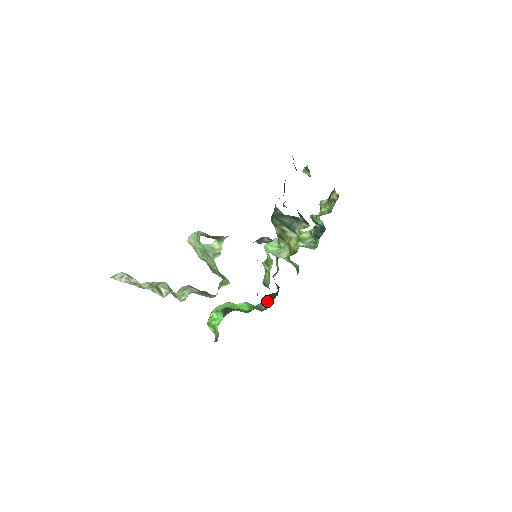
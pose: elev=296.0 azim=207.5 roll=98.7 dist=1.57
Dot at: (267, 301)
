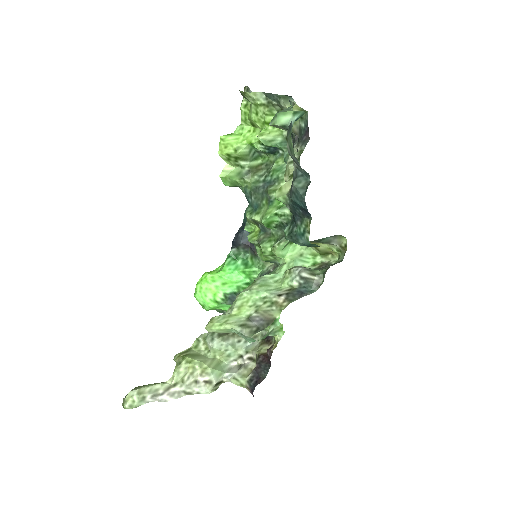
Dot at: (246, 248)
